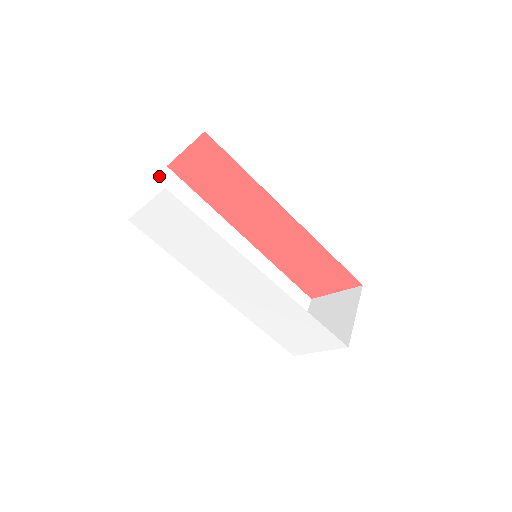
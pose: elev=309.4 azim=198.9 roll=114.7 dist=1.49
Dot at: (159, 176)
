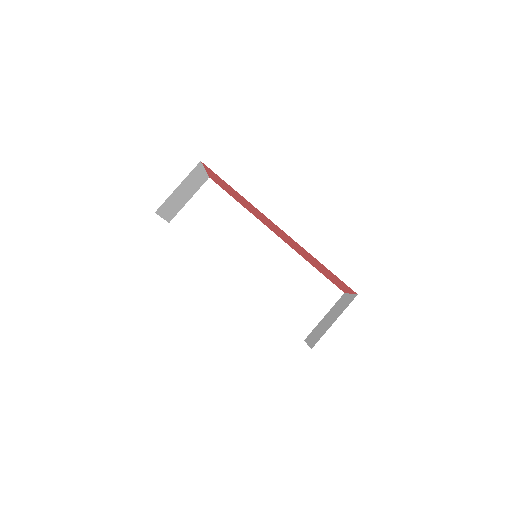
Dot at: (201, 187)
